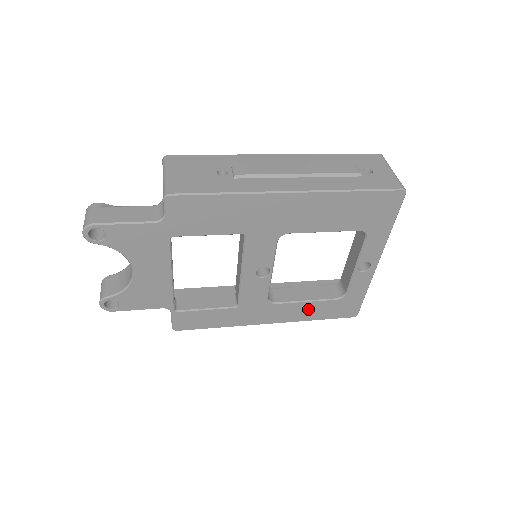
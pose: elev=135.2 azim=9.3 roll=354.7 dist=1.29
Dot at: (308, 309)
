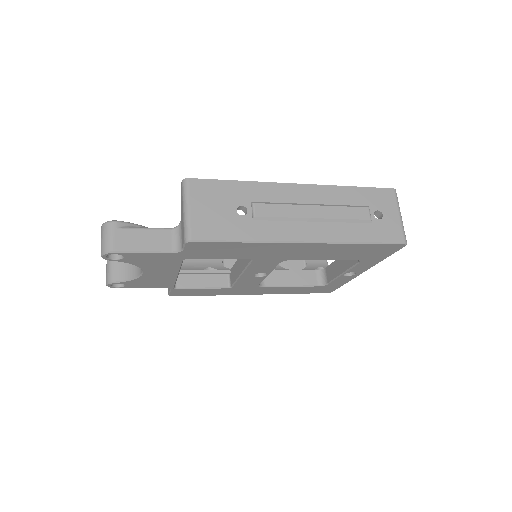
Dot at: (291, 289)
